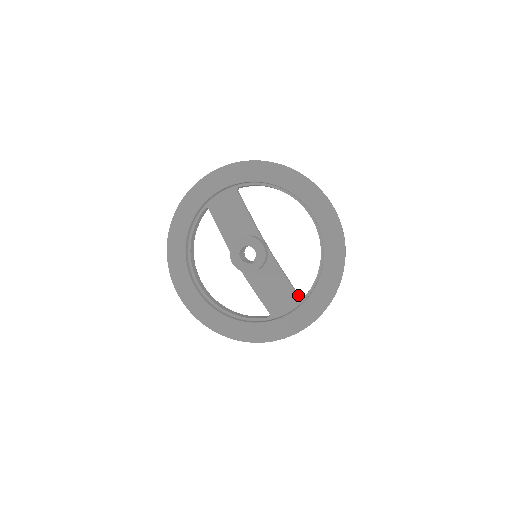
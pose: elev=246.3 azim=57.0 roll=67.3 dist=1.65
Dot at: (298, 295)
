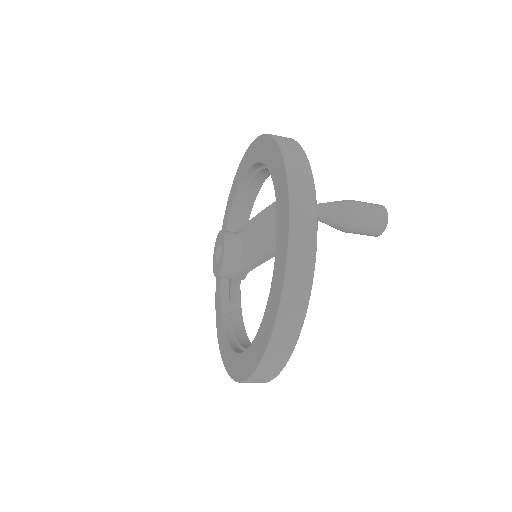
Dot at: occluded
